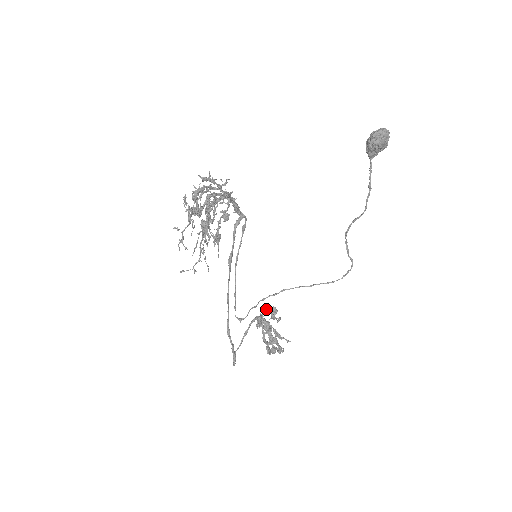
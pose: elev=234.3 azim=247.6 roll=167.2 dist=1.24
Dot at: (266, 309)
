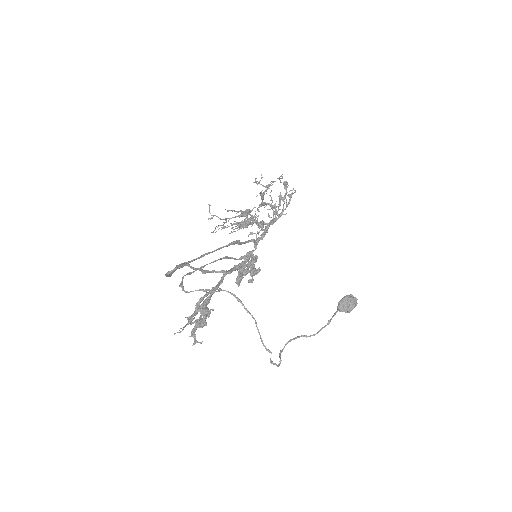
Dot at: (252, 264)
